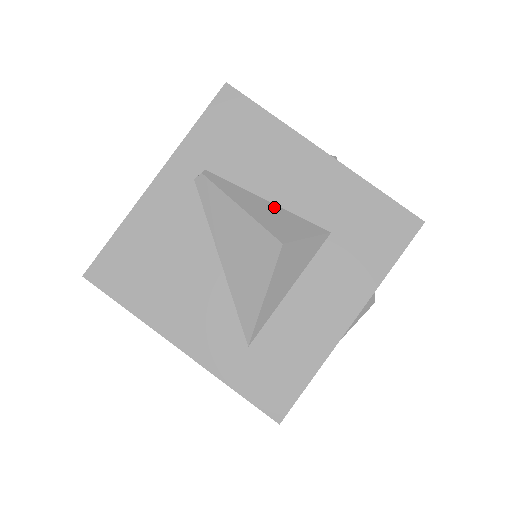
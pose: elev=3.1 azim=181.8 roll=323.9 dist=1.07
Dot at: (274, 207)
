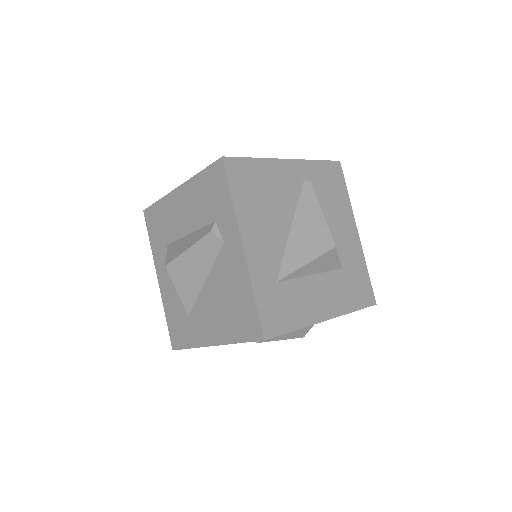
Dot at: occluded
